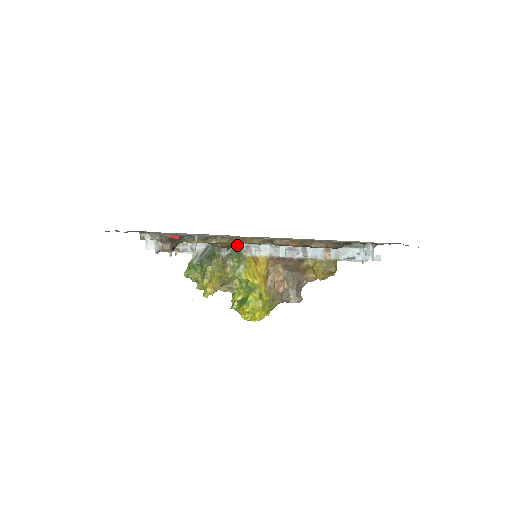
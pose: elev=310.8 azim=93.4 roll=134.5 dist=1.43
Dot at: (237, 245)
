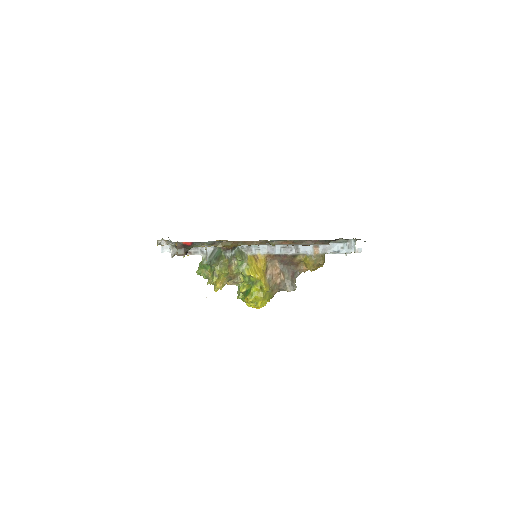
Dot at: (240, 246)
